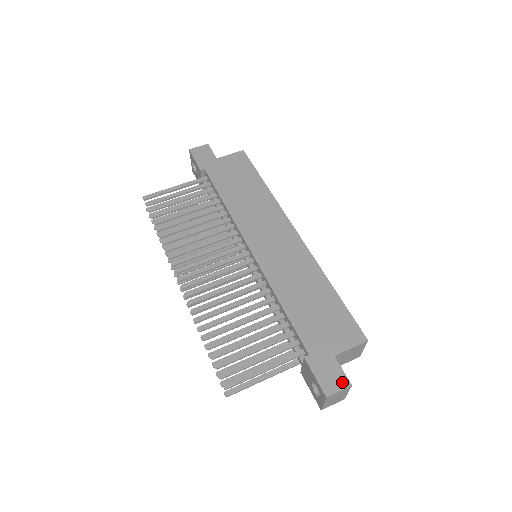
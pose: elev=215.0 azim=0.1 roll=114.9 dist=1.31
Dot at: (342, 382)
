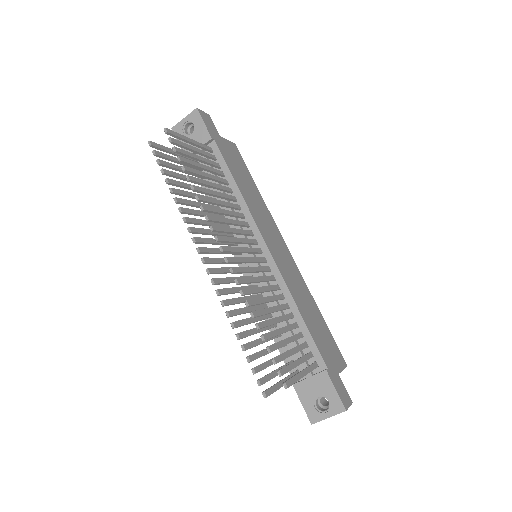
Dot at: (349, 398)
